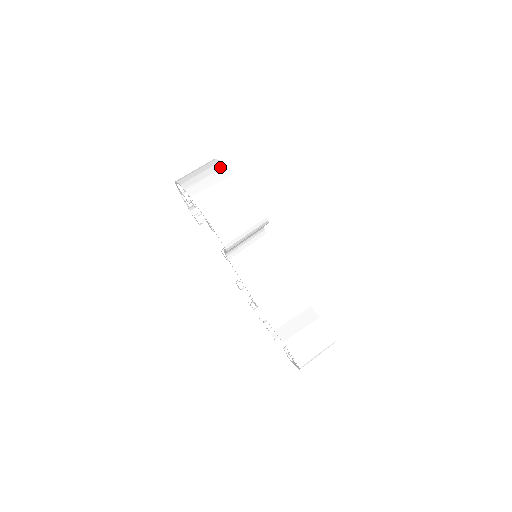
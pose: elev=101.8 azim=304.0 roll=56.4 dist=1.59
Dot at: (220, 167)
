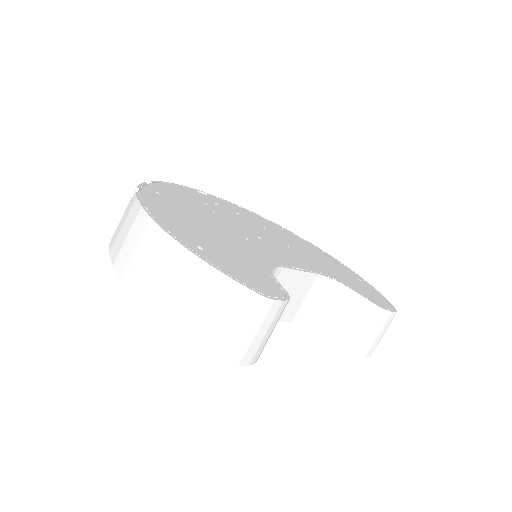
Dot at: (175, 252)
